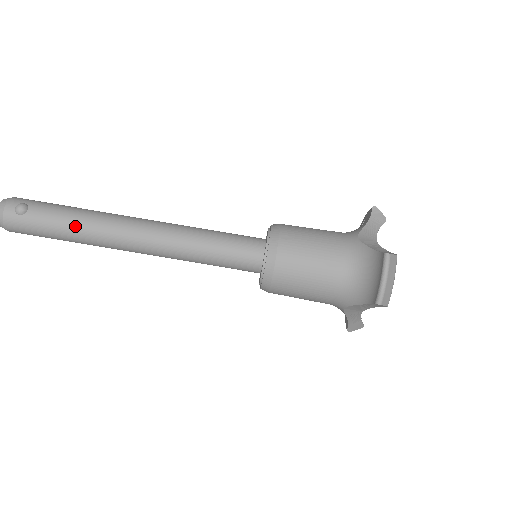
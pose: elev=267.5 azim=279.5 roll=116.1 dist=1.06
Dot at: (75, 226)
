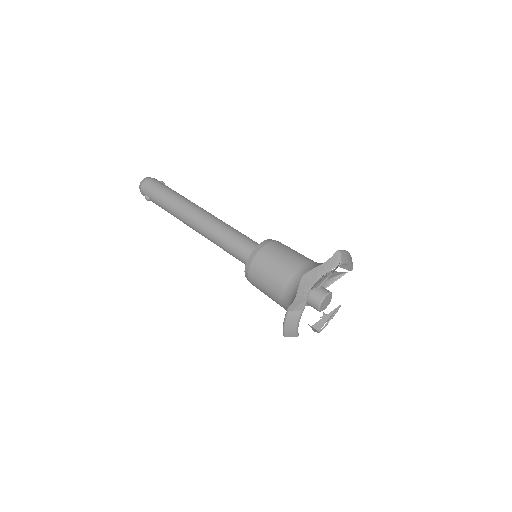
Dot at: (181, 195)
